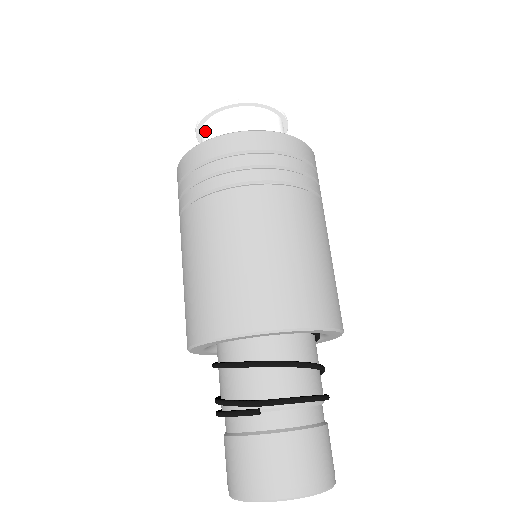
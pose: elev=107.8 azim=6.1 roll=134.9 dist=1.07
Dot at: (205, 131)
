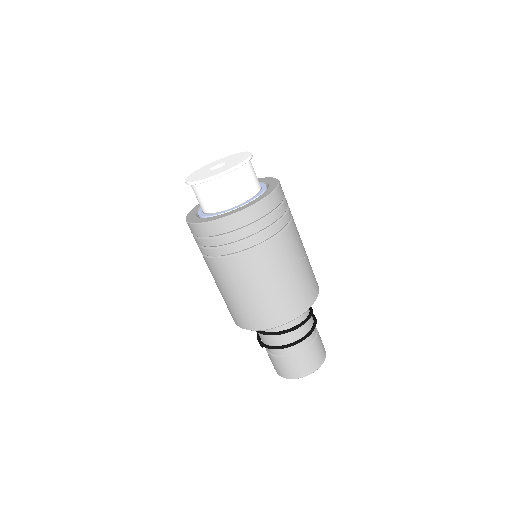
Dot at: occluded
